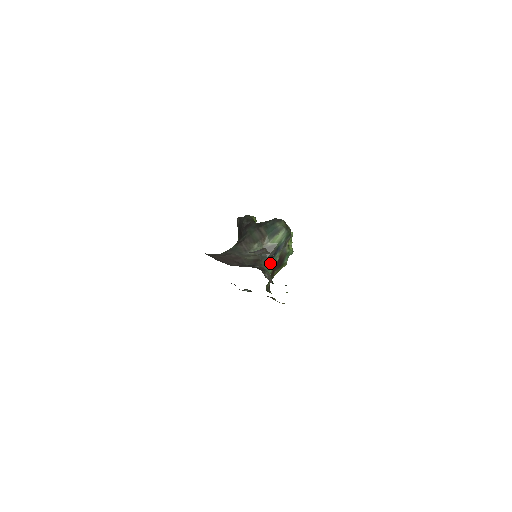
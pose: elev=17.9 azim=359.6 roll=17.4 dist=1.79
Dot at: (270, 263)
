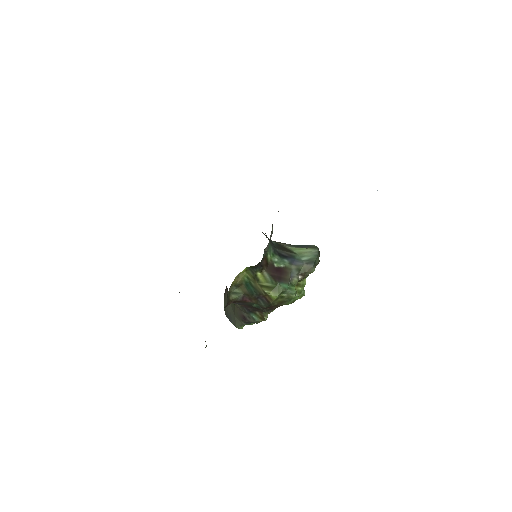
Dot at: (273, 254)
